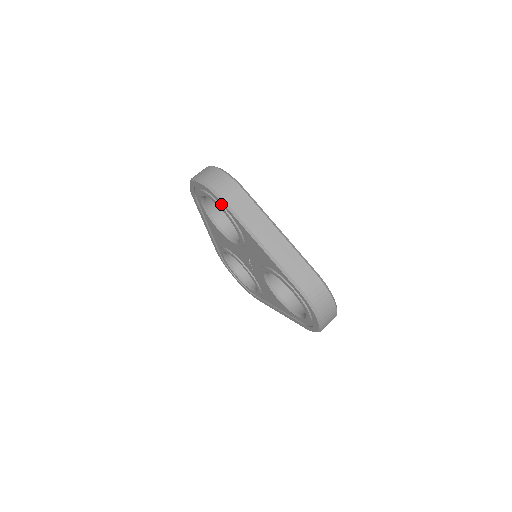
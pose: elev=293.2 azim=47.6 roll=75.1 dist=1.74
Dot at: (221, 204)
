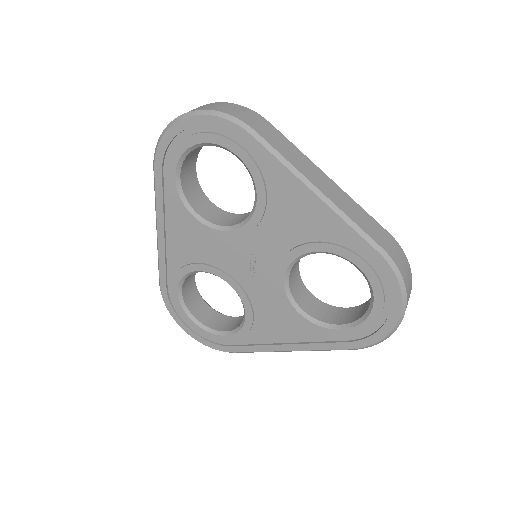
Dot at: (242, 138)
